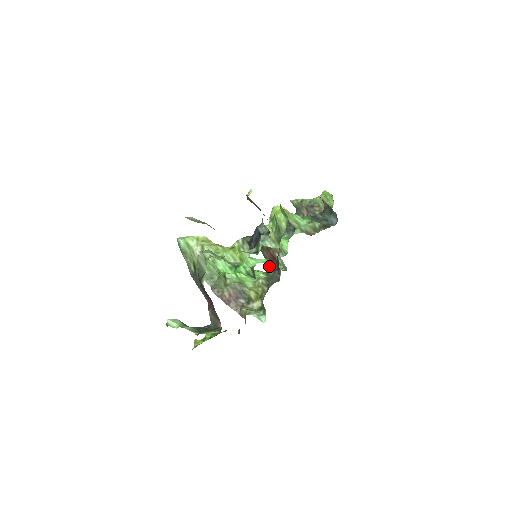
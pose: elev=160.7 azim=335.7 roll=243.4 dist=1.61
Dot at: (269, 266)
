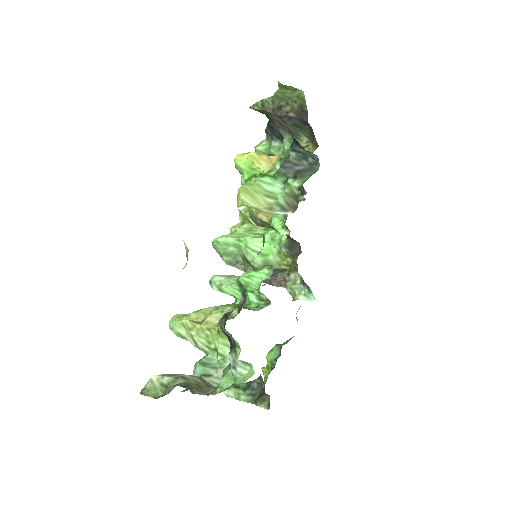
Dot at: occluded
